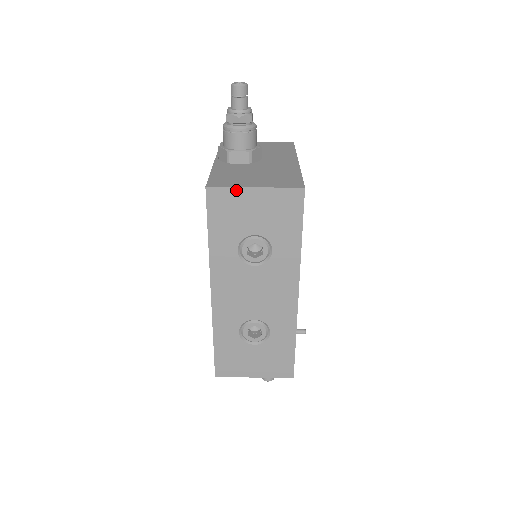
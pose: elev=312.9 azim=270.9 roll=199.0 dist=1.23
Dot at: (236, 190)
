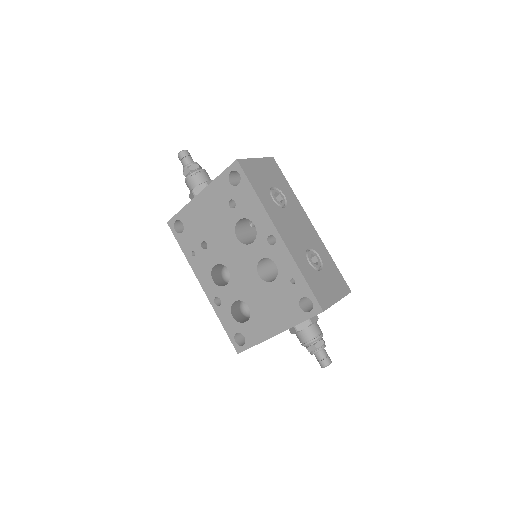
Dot at: (250, 160)
